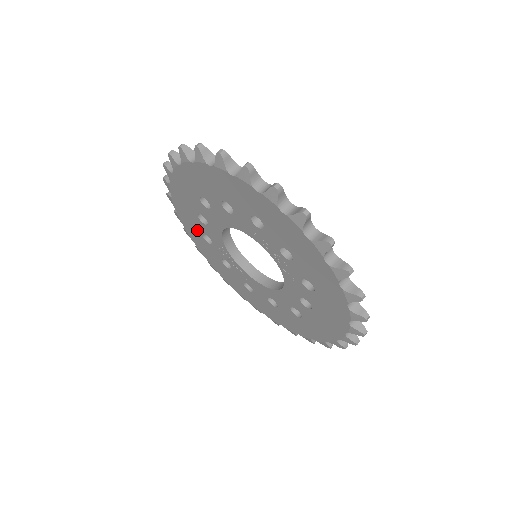
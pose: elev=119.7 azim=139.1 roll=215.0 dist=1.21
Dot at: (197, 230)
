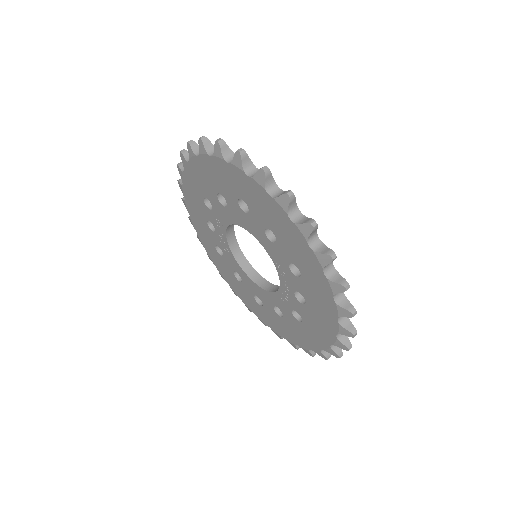
Dot at: (201, 190)
